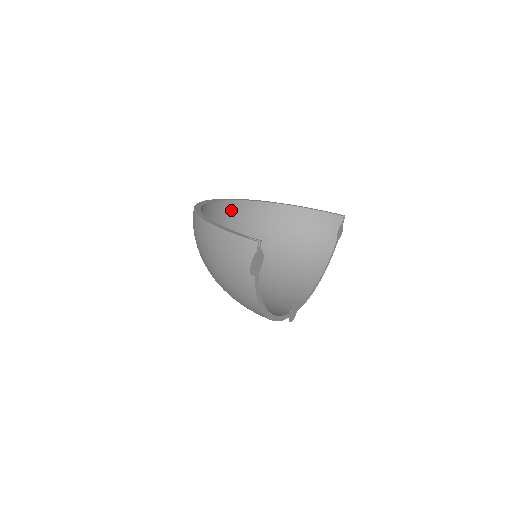
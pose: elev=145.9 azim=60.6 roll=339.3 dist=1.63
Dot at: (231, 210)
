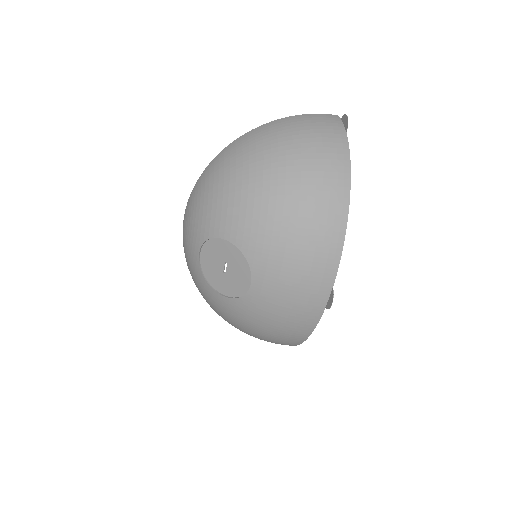
Dot at: occluded
